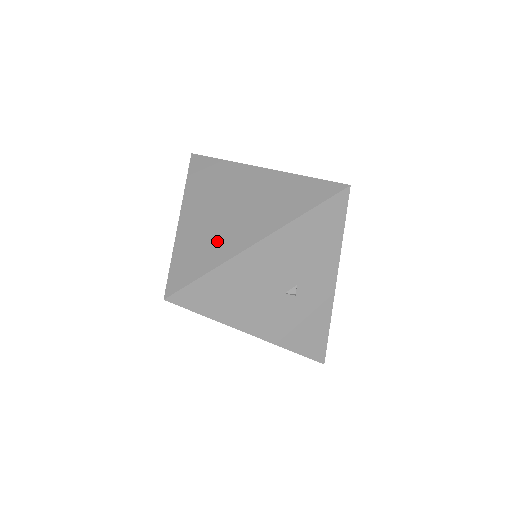
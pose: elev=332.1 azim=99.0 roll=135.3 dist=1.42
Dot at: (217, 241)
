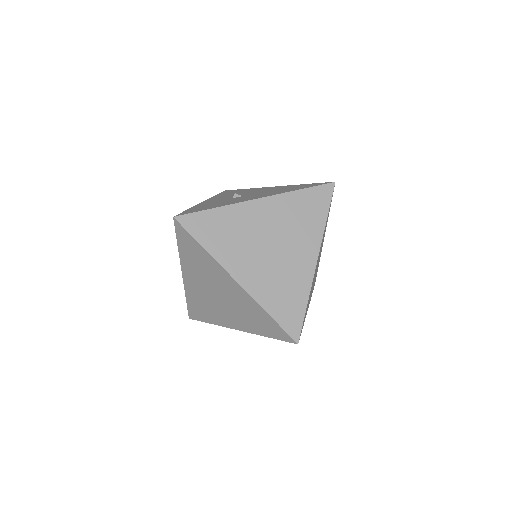
Dot at: (211, 311)
